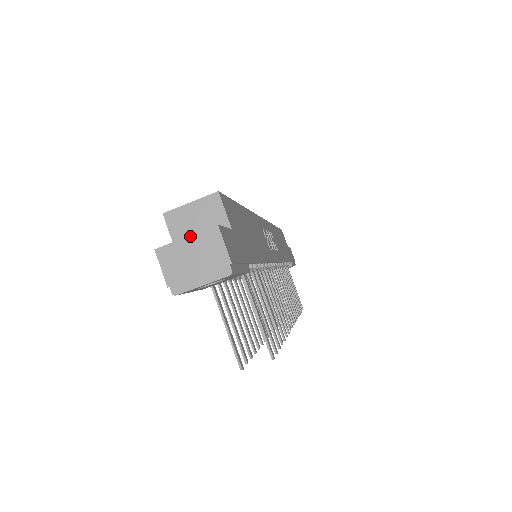
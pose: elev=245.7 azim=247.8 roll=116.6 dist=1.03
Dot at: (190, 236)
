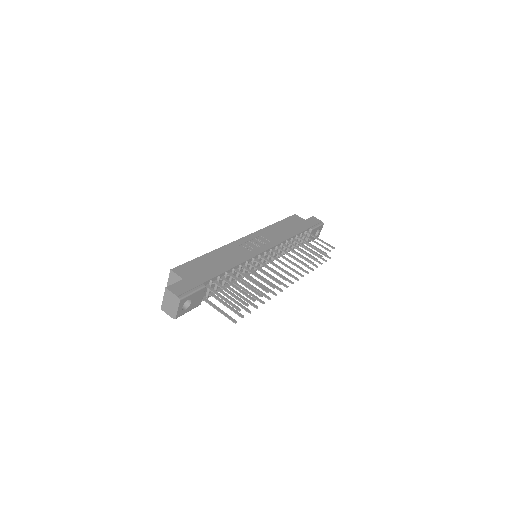
Dot at: (163, 297)
